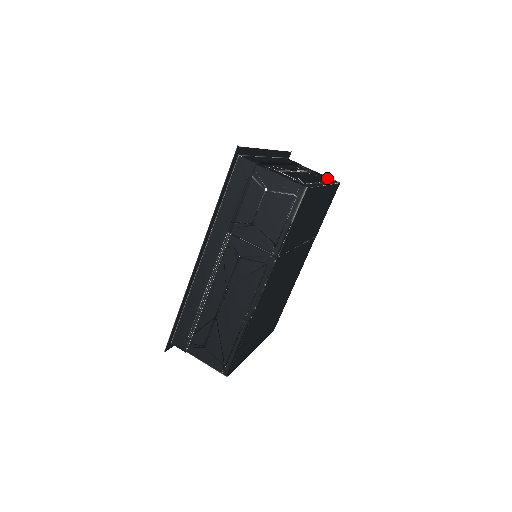
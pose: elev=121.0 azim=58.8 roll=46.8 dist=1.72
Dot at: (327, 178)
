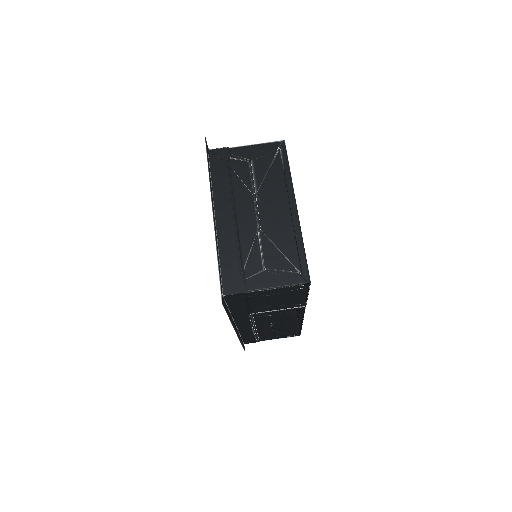
Dot at: (273, 157)
